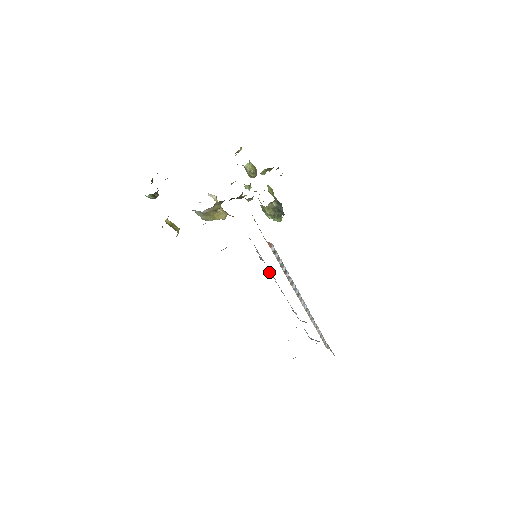
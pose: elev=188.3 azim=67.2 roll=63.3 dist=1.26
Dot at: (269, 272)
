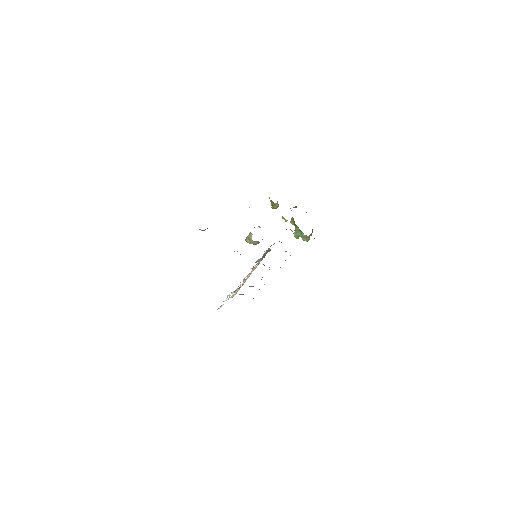
Dot at: (264, 265)
